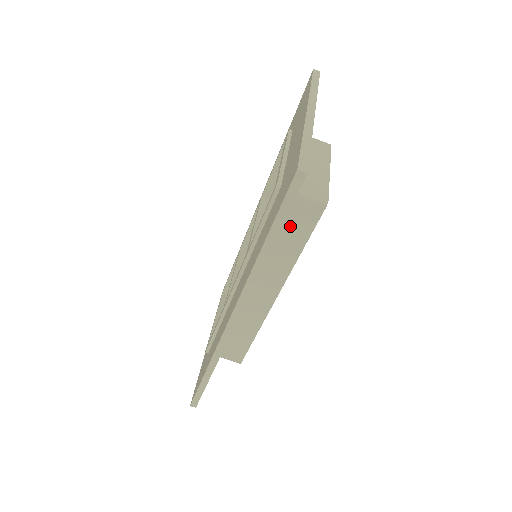
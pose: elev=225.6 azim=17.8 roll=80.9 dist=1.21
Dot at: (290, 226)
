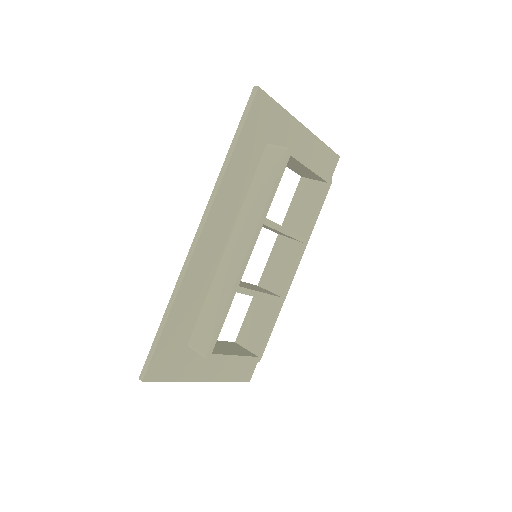
Dot at: (265, 173)
